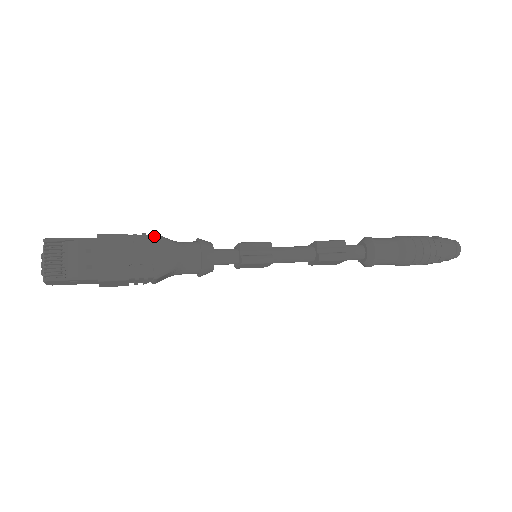
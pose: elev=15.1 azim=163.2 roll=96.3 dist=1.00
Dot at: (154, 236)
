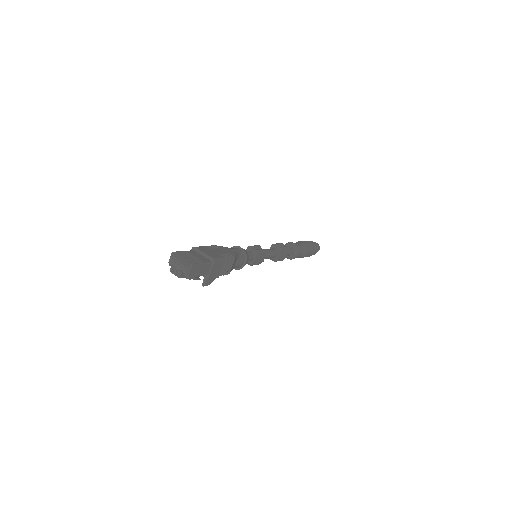
Dot at: (216, 245)
